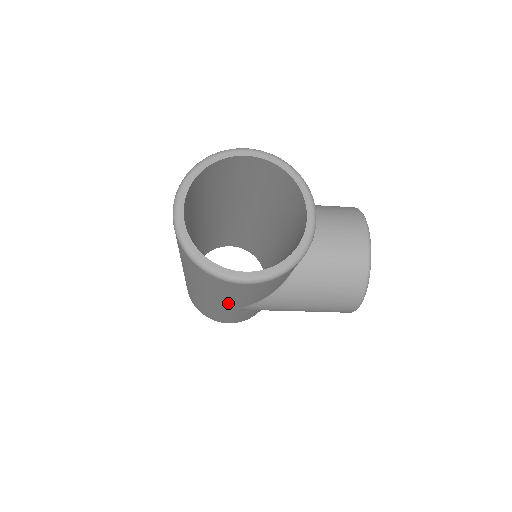
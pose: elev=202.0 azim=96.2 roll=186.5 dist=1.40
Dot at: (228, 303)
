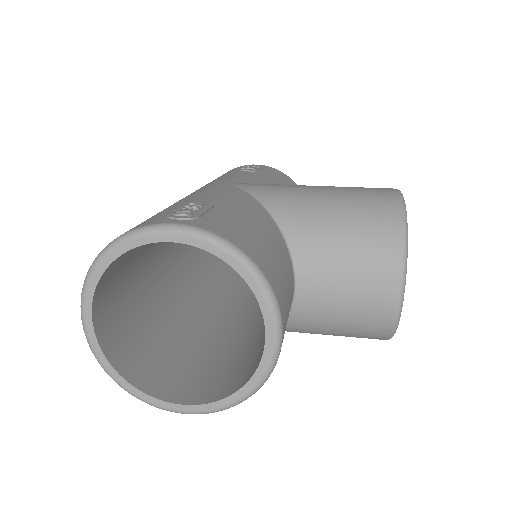
Dot at: occluded
